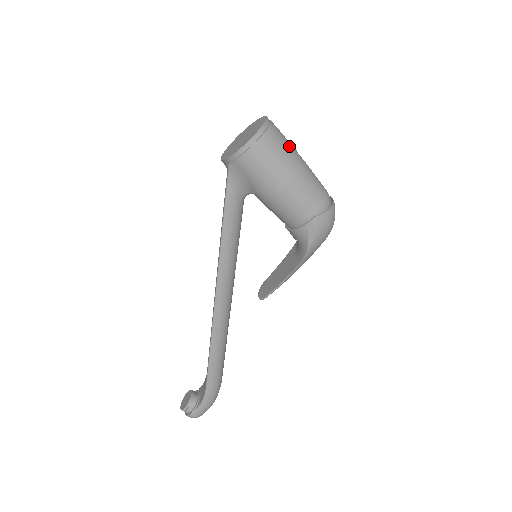
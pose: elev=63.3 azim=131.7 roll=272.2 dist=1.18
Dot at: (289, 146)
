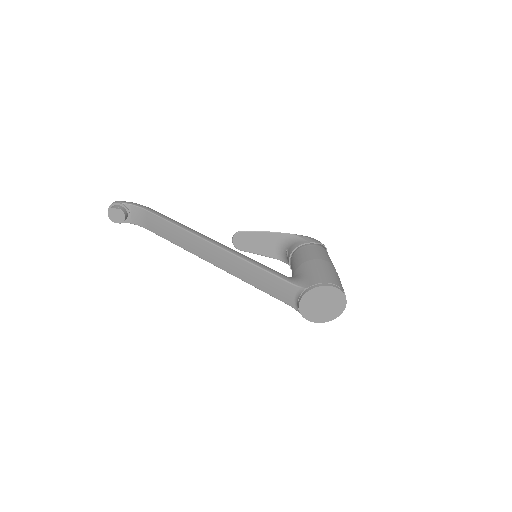
Dot at: occluded
